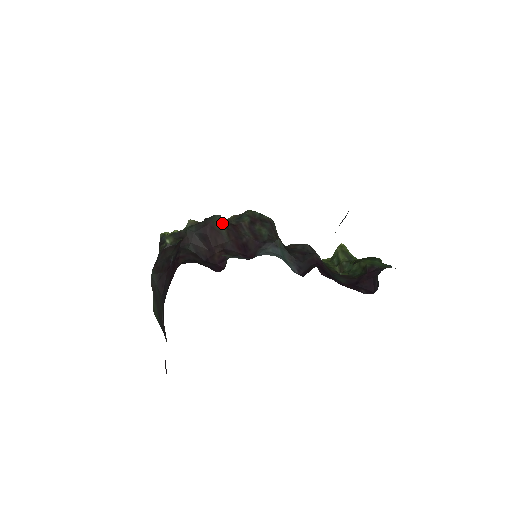
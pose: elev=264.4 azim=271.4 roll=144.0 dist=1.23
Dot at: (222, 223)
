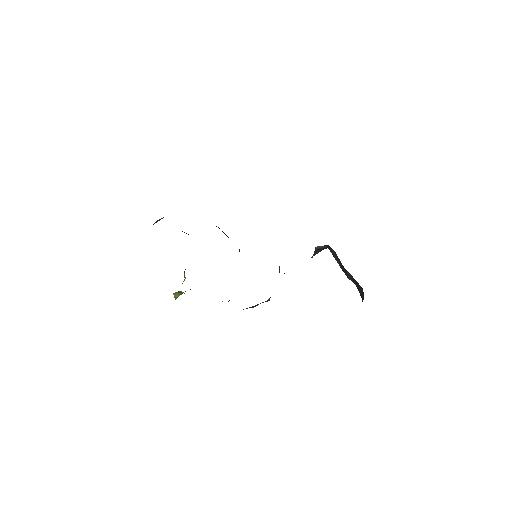
Dot at: occluded
